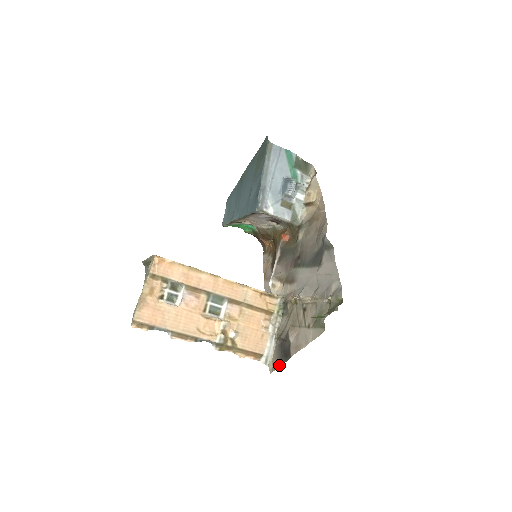
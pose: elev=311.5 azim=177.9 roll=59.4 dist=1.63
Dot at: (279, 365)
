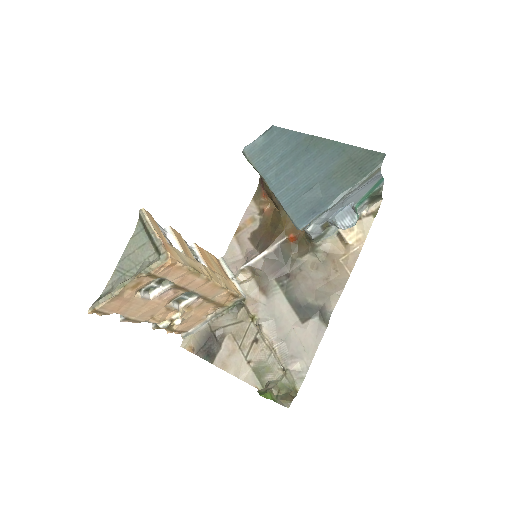
Dot at: (195, 352)
